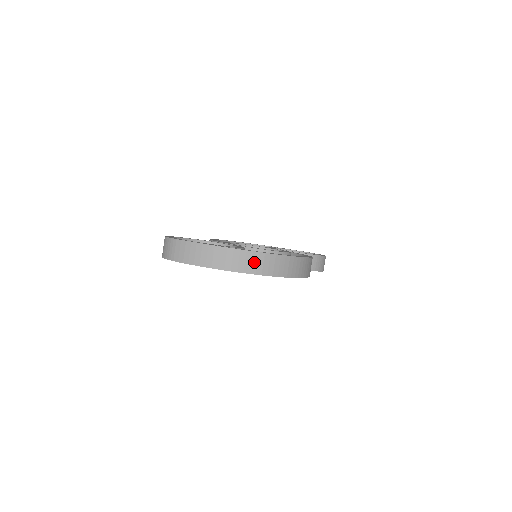
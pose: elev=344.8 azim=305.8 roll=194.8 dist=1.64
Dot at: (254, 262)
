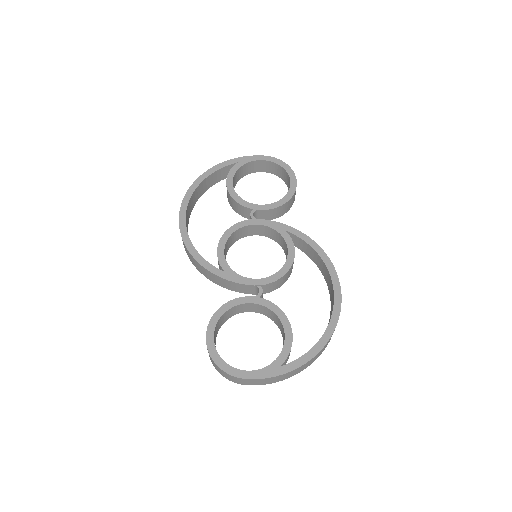
Dot at: (321, 352)
